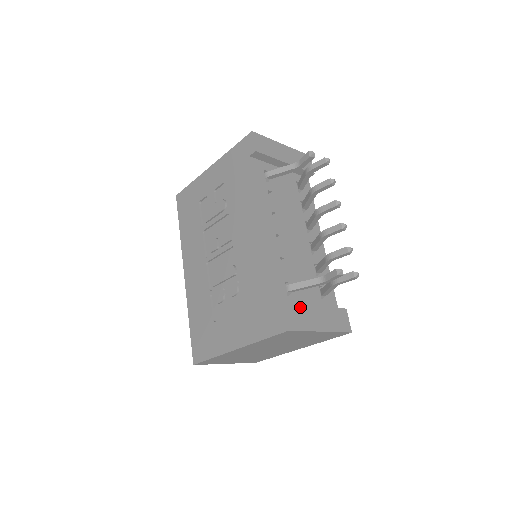
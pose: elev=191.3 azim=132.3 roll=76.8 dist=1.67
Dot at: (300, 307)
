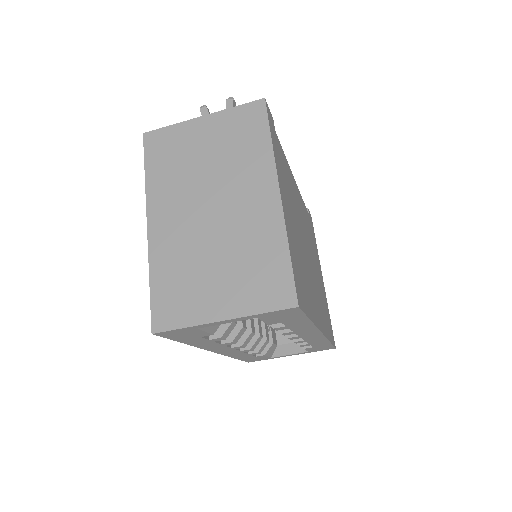
Dot at: occluded
